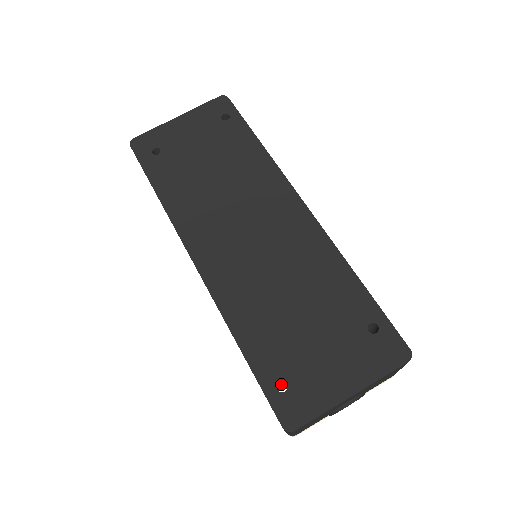
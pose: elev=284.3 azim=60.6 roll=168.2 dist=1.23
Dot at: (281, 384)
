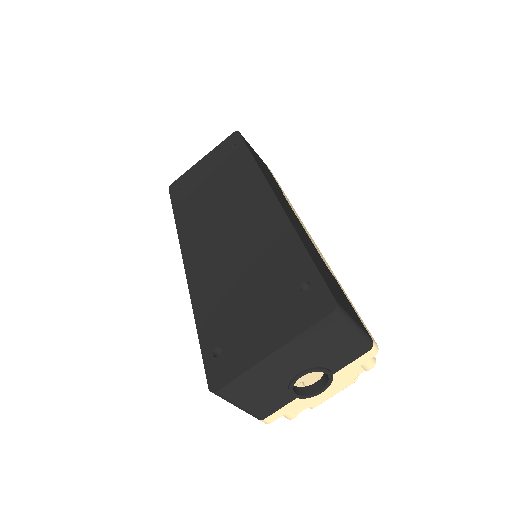
Dot at: occluded
